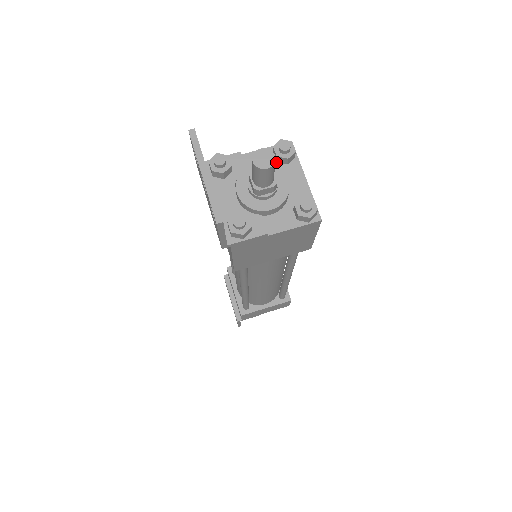
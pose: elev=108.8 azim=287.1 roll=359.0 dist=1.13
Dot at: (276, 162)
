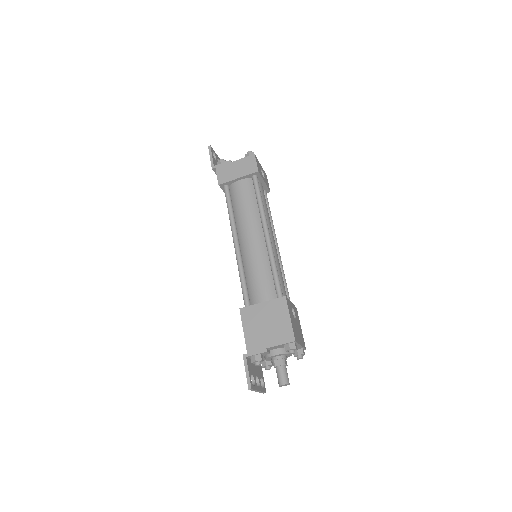
Dot at: occluded
